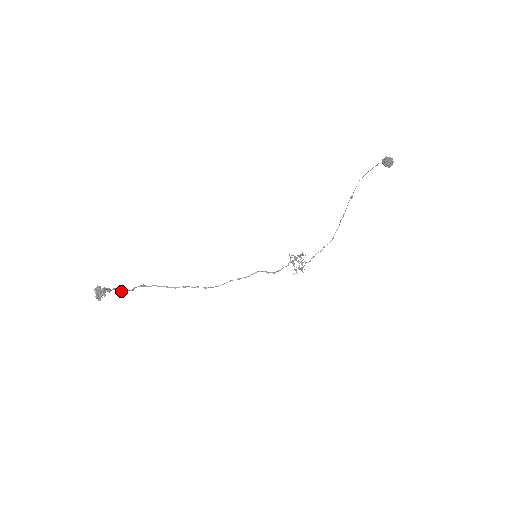
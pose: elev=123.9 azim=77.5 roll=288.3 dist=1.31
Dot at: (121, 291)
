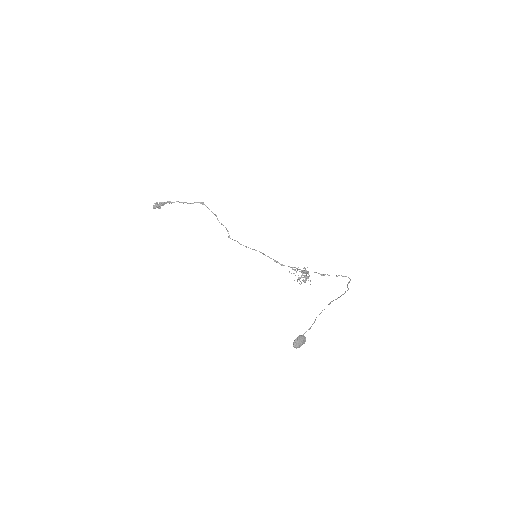
Dot at: occluded
